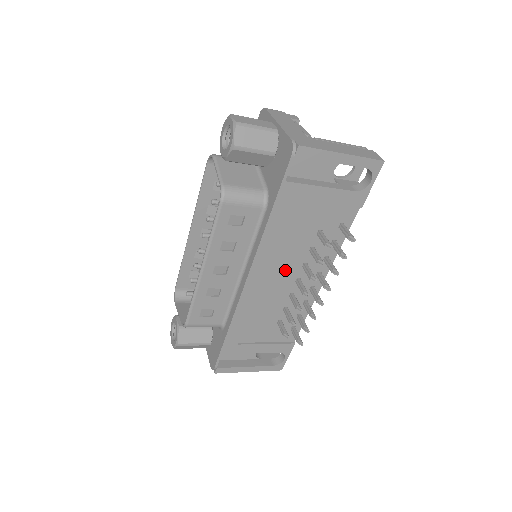
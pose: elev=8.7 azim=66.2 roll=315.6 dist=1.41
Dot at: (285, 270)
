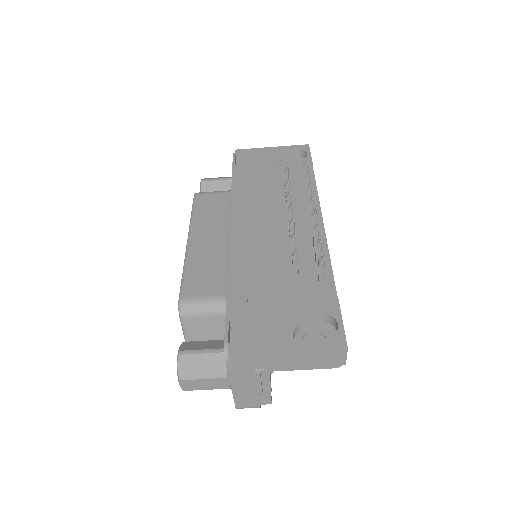
Dot at: (270, 219)
